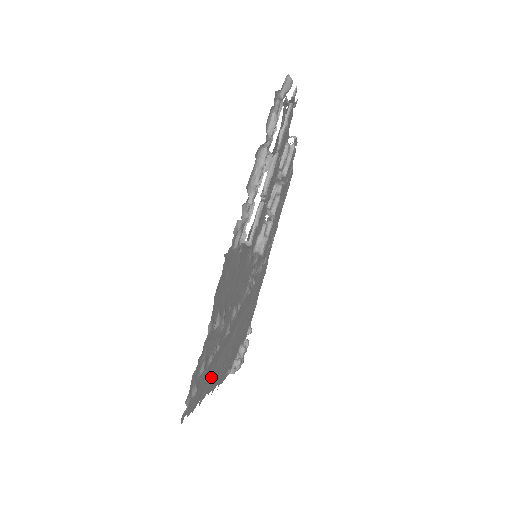
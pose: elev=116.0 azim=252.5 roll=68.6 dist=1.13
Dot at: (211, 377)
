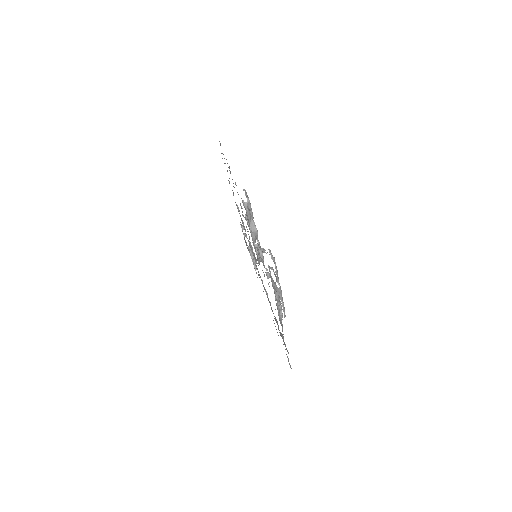
Dot at: (274, 323)
